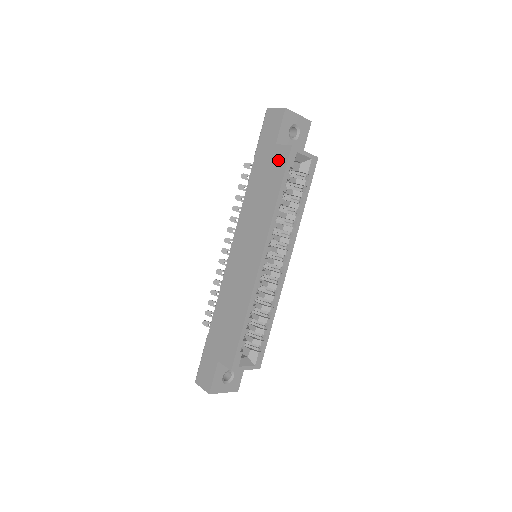
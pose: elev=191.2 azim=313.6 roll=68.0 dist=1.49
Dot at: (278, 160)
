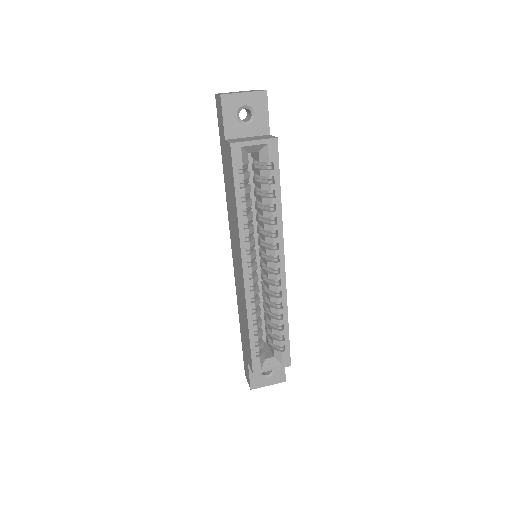
Dot at: (228, 160)
